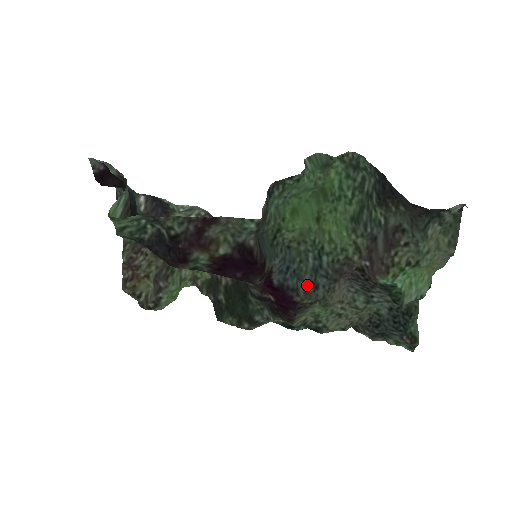
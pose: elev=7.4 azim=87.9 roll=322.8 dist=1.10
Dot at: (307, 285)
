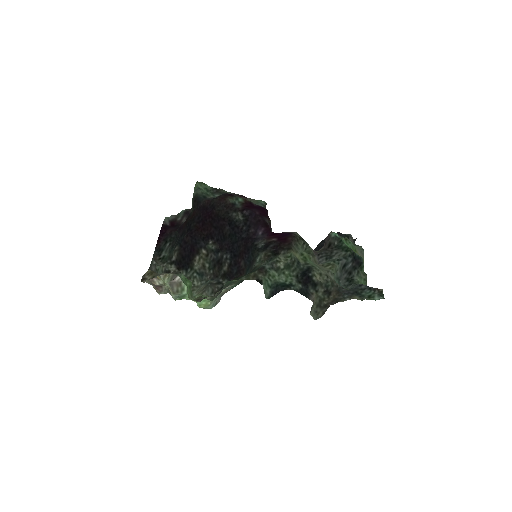
Dot at: occluded
